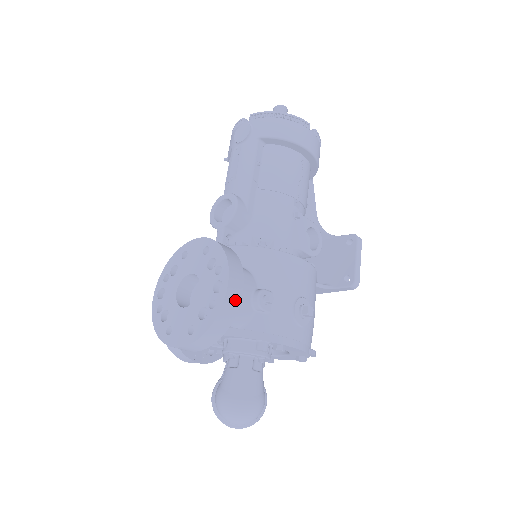
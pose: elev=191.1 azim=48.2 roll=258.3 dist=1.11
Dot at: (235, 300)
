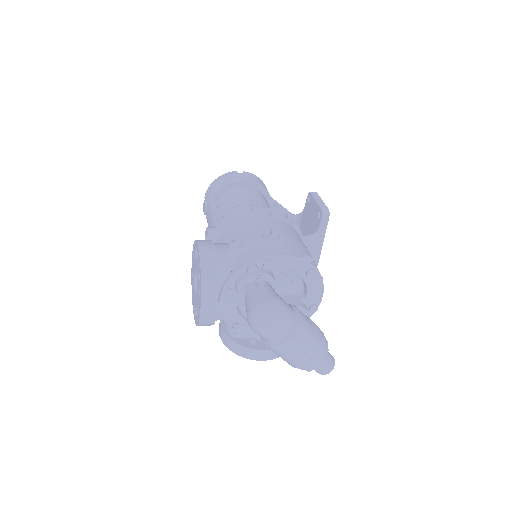
Dot at: (209, 252)
